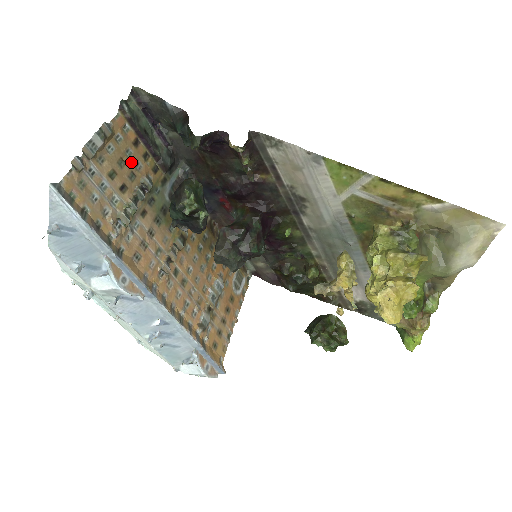
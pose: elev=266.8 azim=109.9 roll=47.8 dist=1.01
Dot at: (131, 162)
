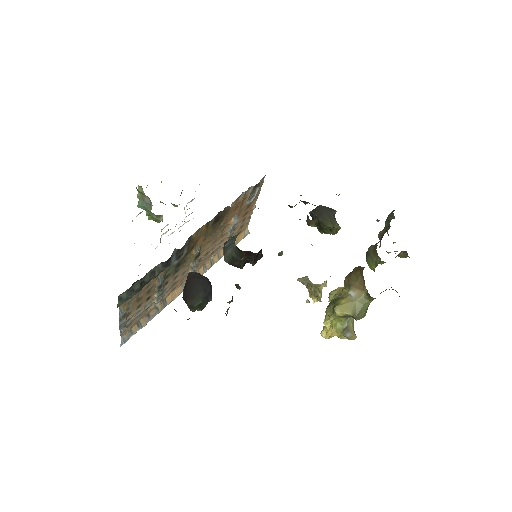
Dot at: (144, 292)
